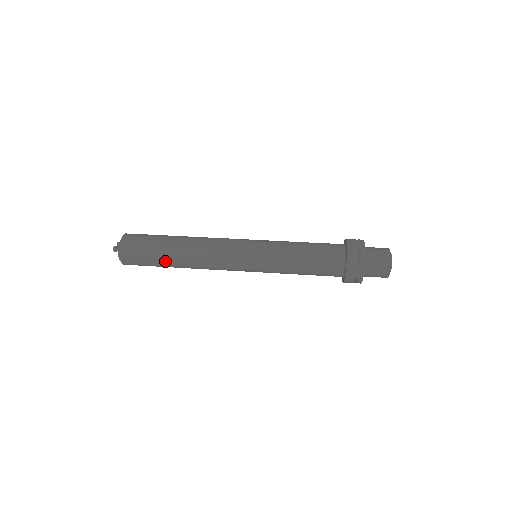
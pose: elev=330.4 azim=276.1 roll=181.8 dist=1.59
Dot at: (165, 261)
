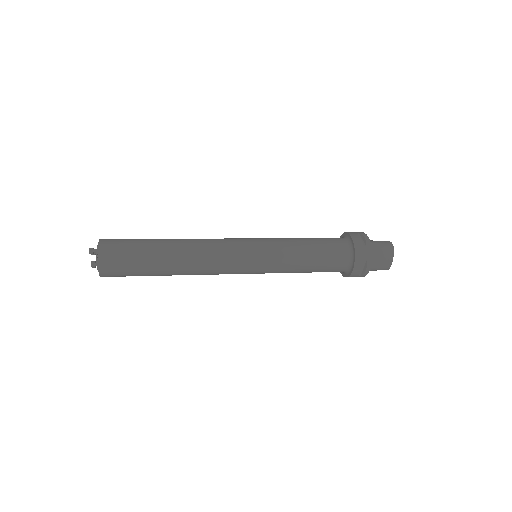
Dot at: (156, 259)
